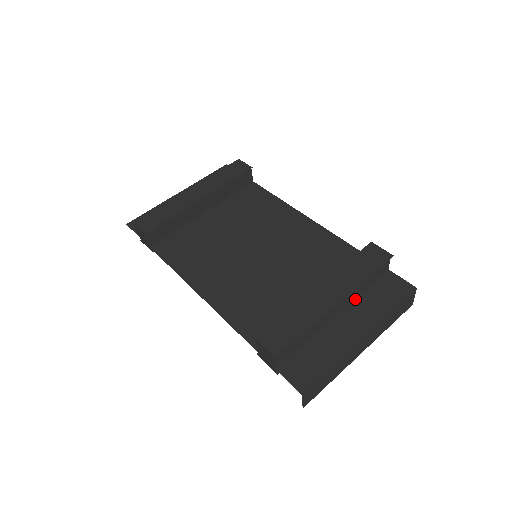
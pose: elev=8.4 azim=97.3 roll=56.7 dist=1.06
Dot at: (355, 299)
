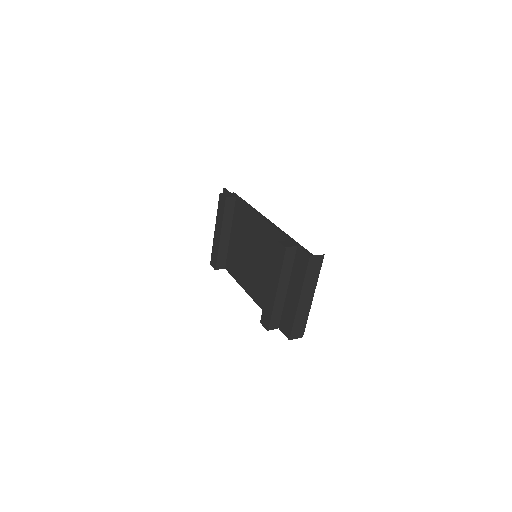
Dot at: (291, 275)
